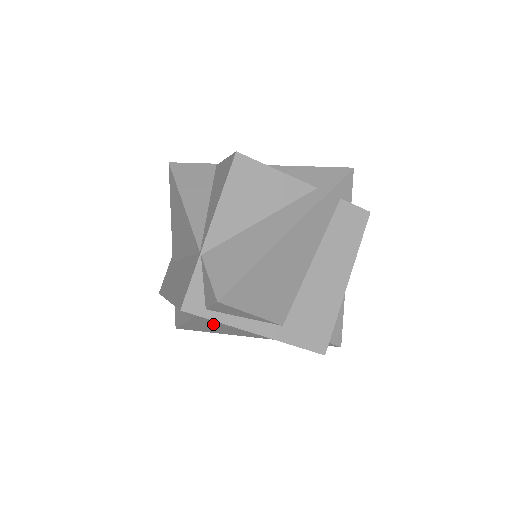
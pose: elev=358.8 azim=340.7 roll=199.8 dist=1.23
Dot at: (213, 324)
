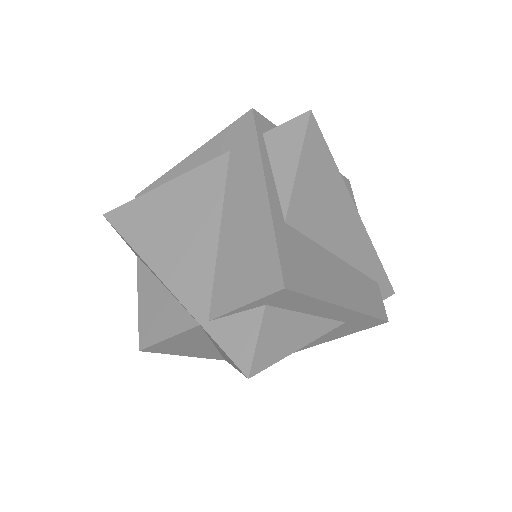
Dot at: (189, 201)
